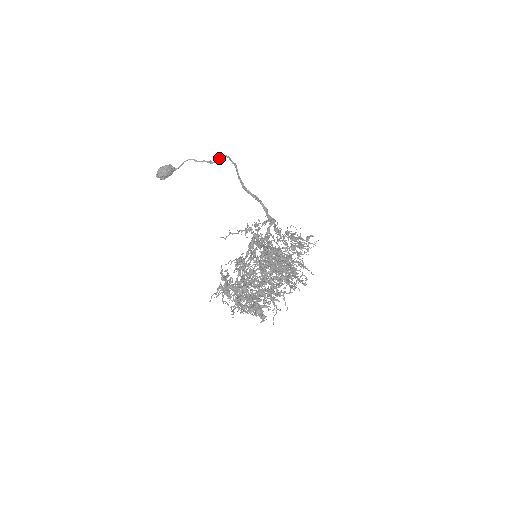
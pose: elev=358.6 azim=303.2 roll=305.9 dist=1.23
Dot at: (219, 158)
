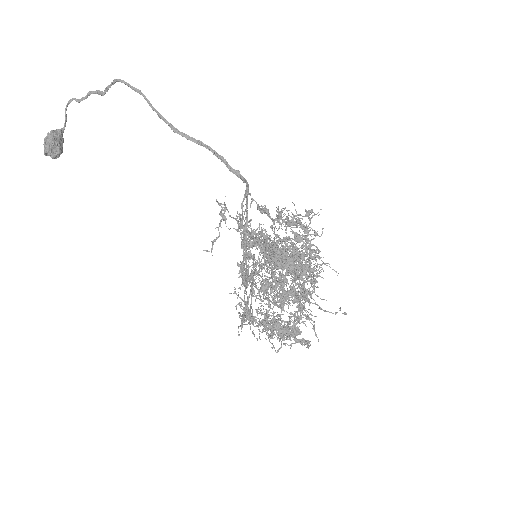
Dot at: (109, 85)
